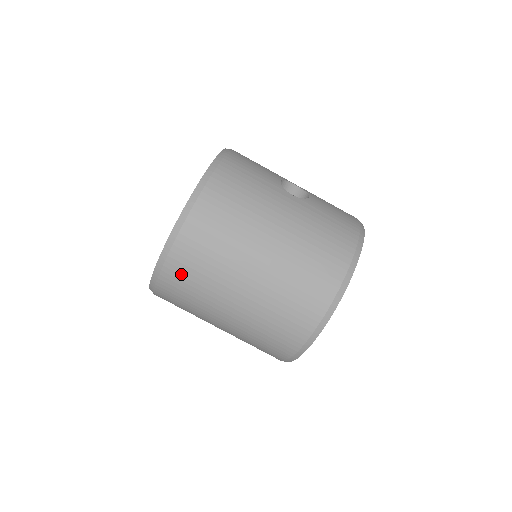
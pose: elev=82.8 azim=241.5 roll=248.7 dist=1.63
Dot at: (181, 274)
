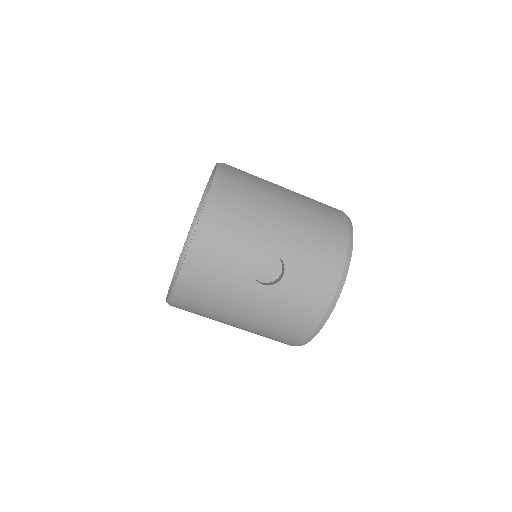
Dot at: occluded
